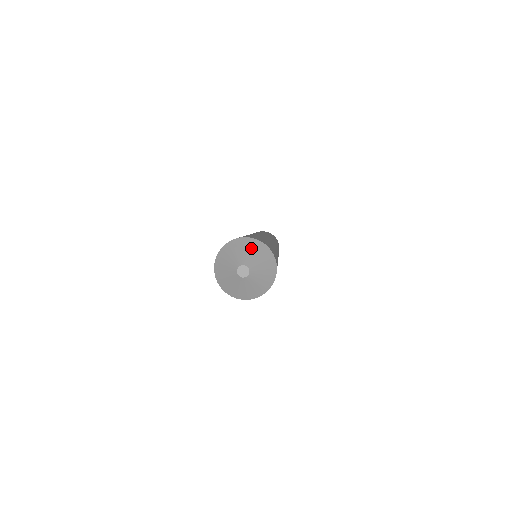
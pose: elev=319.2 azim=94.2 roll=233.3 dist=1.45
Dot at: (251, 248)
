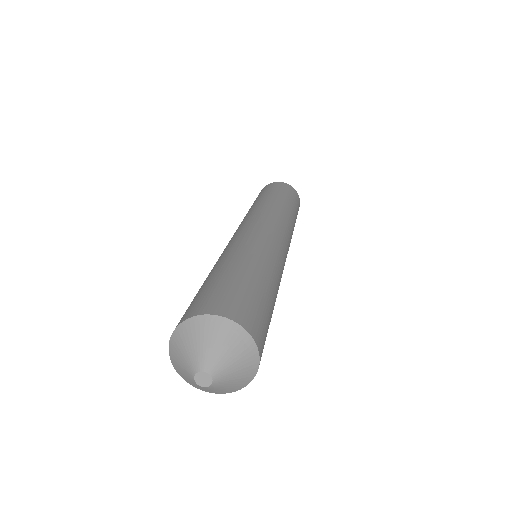
Dot at: (221, 338)
